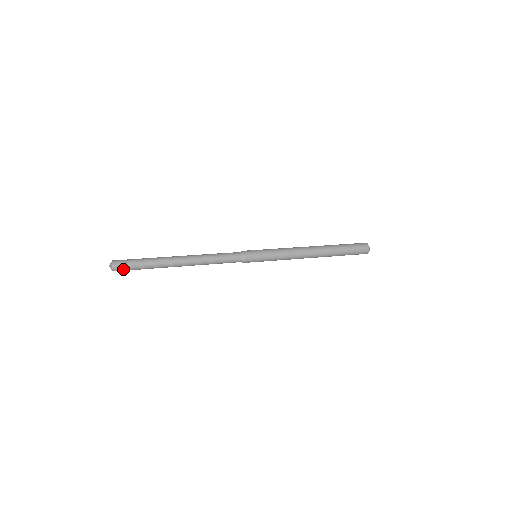
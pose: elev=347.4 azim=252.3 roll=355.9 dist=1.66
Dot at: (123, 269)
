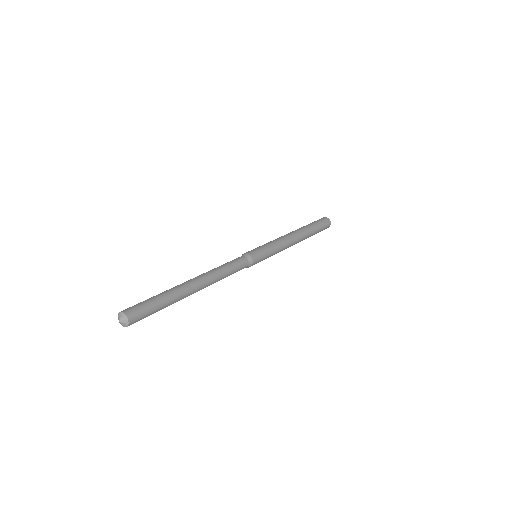
Dot at: (139, 319)
